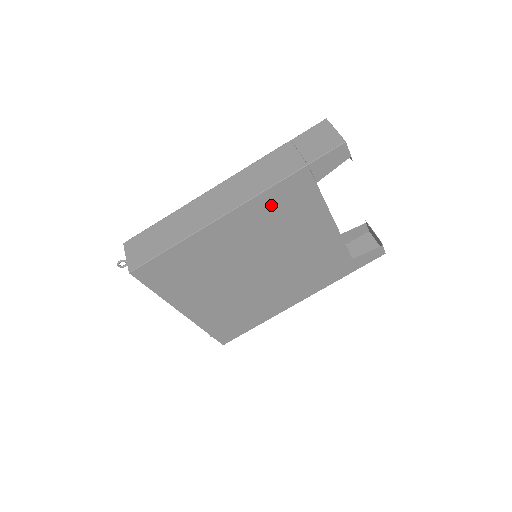
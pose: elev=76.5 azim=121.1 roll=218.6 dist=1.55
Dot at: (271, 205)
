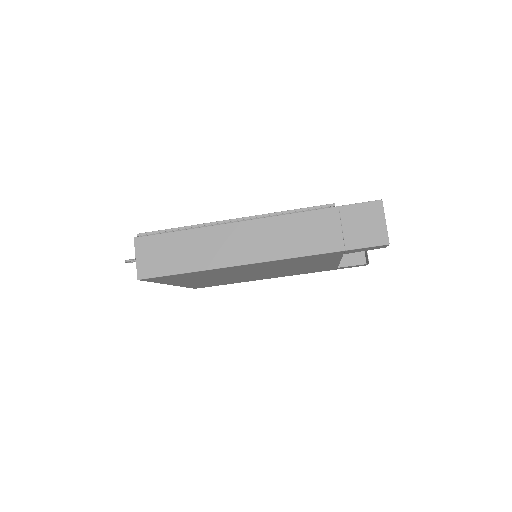
Dot at: (294, 260)
